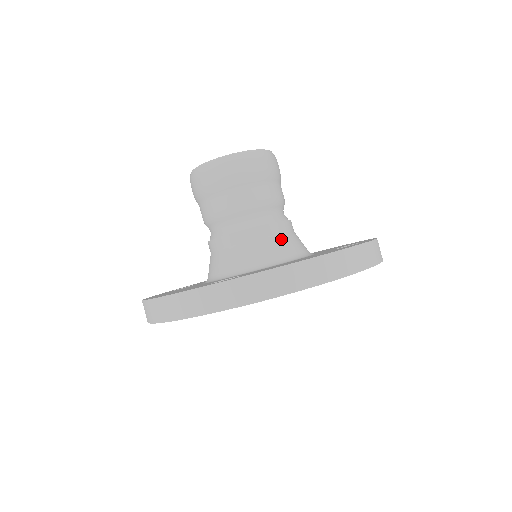
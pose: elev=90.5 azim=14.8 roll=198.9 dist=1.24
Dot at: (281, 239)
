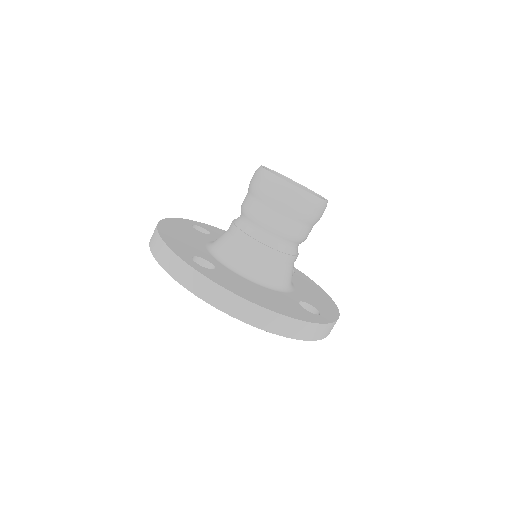
Dot at: (271, 265)
